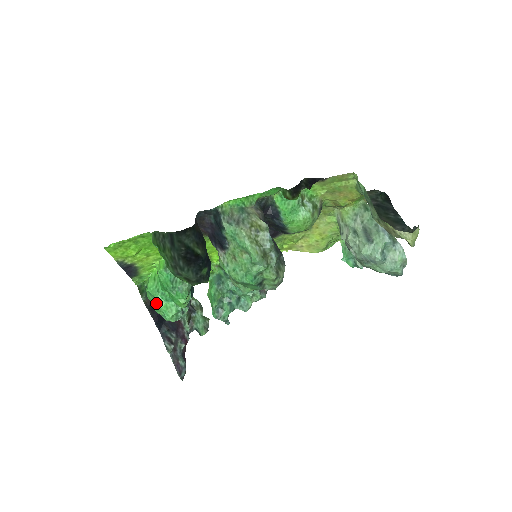
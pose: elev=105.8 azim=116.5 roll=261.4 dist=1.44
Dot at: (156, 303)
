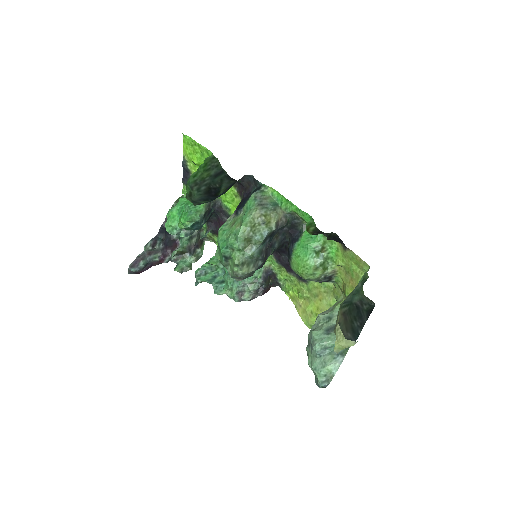
Dot at: (173, 208)
